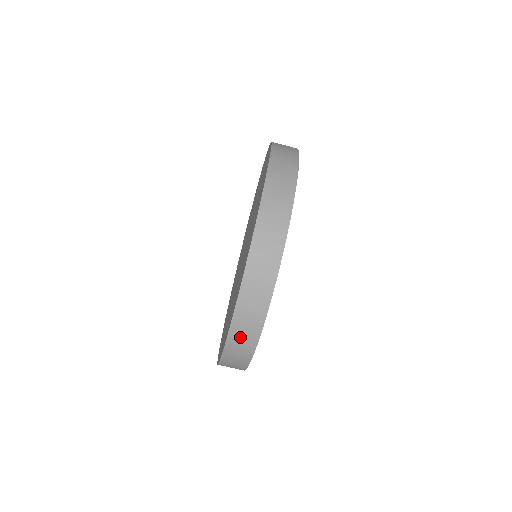
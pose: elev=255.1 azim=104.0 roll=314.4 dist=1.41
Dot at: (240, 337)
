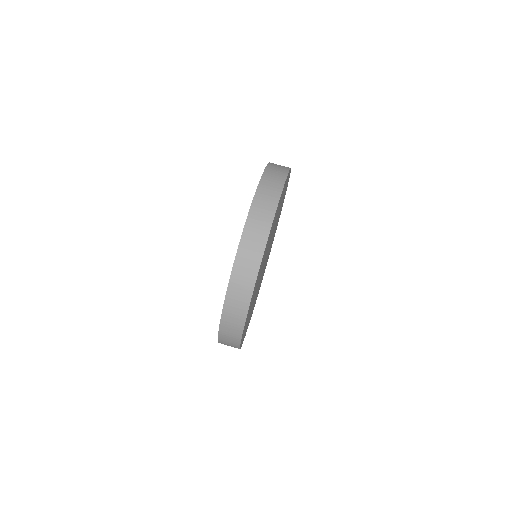
Dot at: (232, 314)
